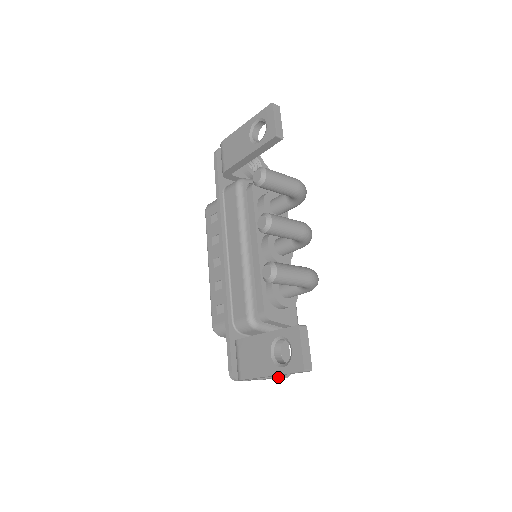
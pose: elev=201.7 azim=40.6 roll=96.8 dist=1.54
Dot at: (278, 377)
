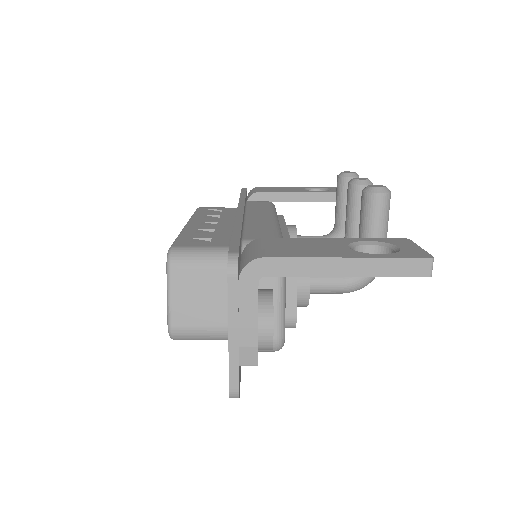
Dot at: occluded
